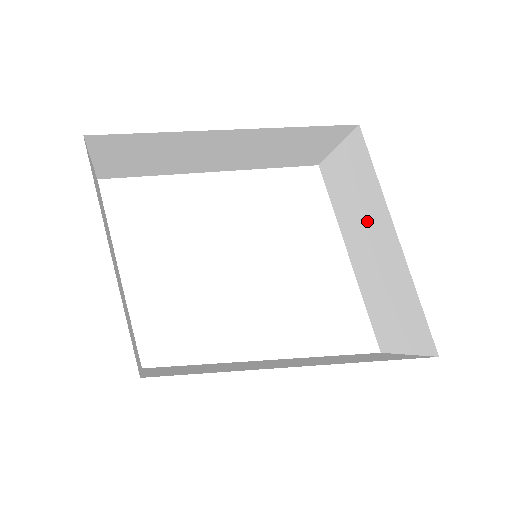
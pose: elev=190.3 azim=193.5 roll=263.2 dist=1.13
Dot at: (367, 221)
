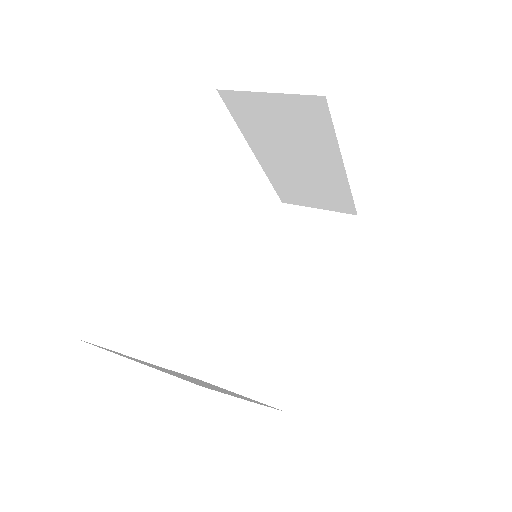
Dot at: (302, 150)
